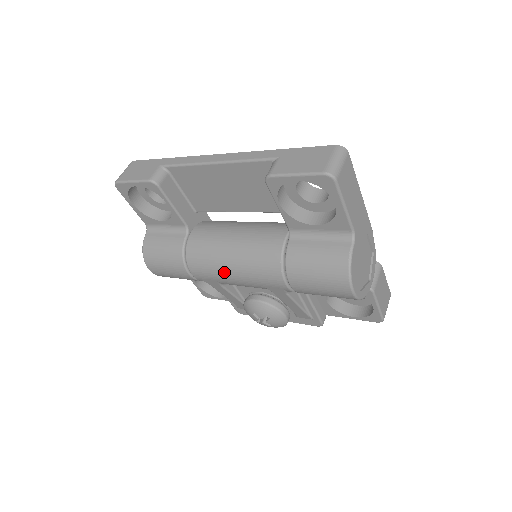
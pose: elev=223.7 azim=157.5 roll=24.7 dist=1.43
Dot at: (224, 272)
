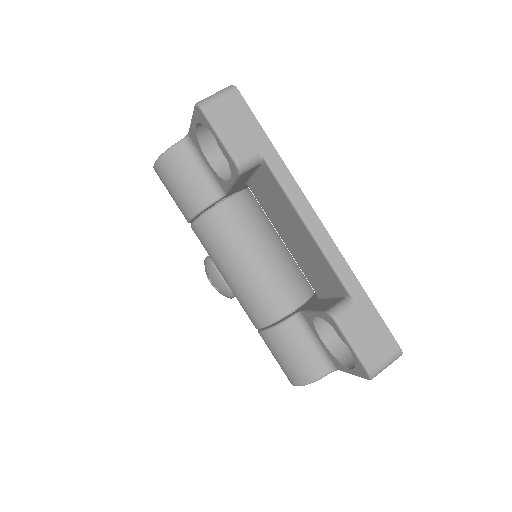
Dot at: (221, 266)
